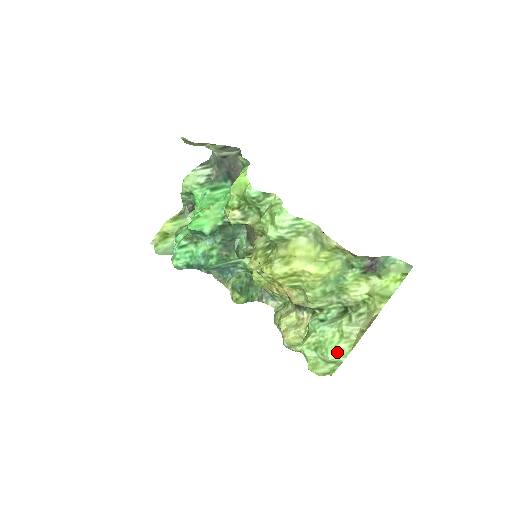
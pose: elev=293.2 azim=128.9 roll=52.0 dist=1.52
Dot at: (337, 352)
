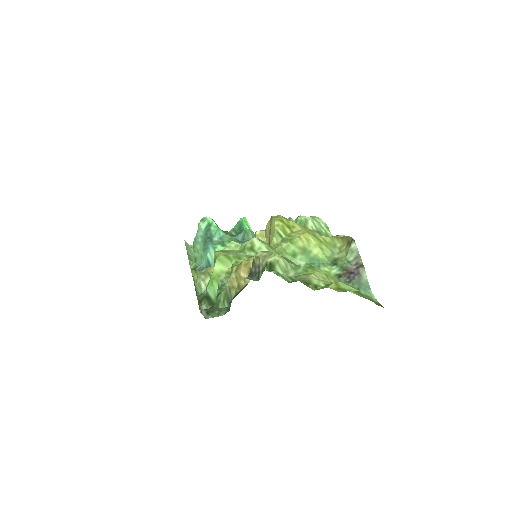
Dot at: (267, 244)
